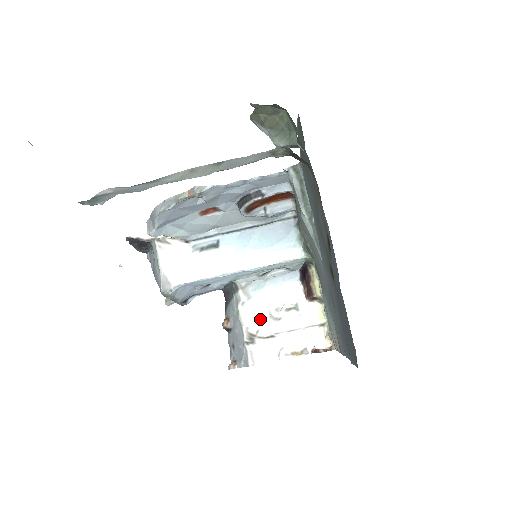
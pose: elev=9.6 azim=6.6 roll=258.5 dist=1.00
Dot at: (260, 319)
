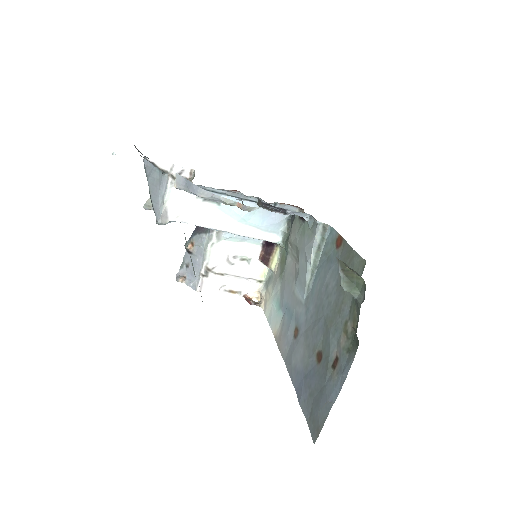
Dot at: (219, 260)
